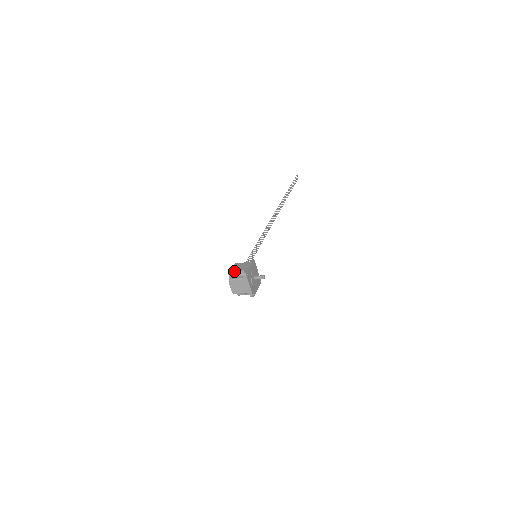
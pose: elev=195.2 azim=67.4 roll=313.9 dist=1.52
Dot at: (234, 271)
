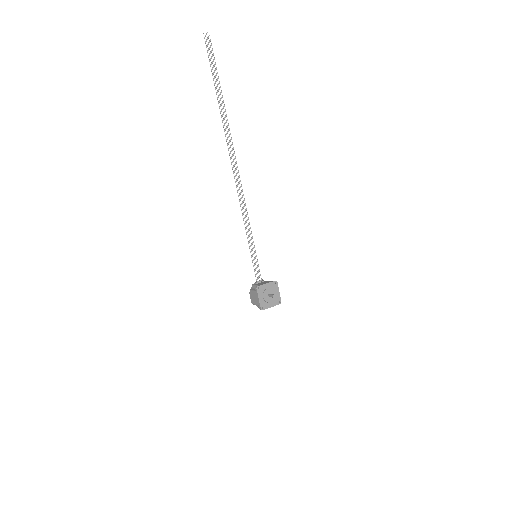
Dot at: (254, 304)
